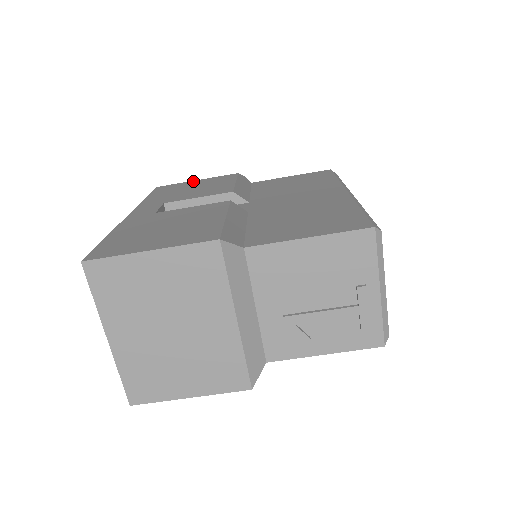
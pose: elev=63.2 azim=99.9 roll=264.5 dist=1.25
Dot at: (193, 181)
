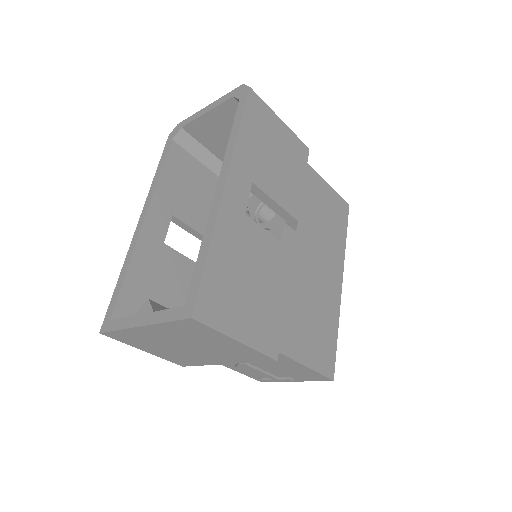
Dot at: (279, 120)
